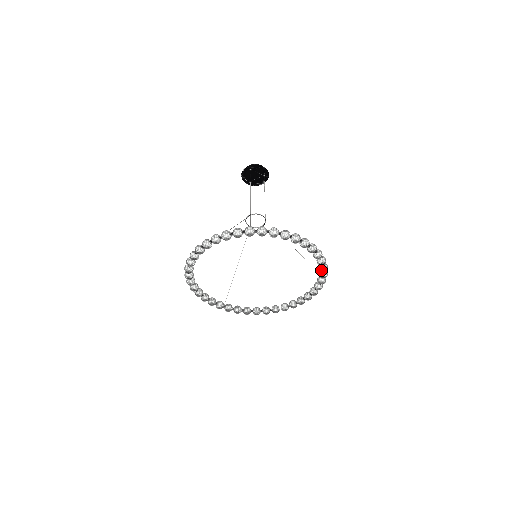
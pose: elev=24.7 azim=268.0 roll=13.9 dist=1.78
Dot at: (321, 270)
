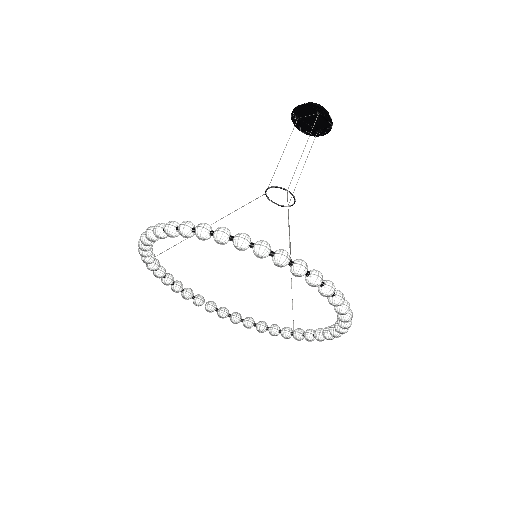
Dot at: (307, 339)
